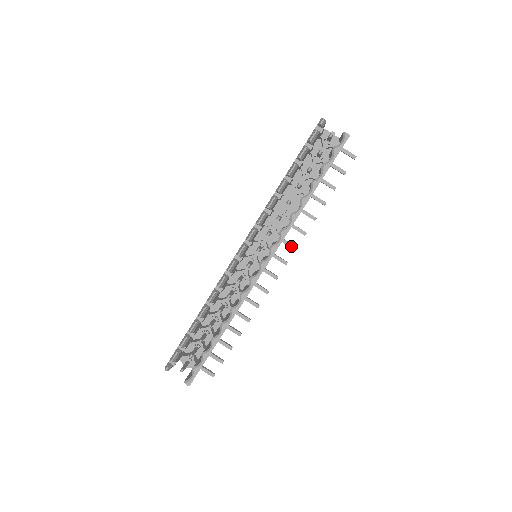
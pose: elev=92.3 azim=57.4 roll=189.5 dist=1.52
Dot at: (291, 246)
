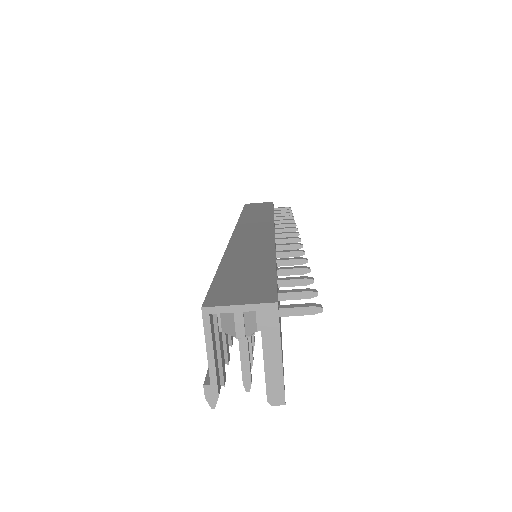
Dot at: (292, 249)
